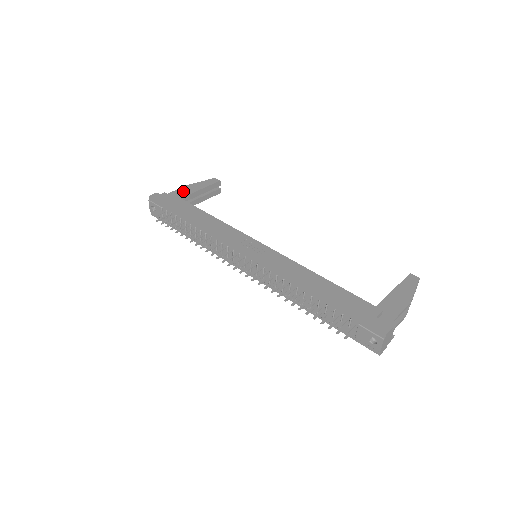
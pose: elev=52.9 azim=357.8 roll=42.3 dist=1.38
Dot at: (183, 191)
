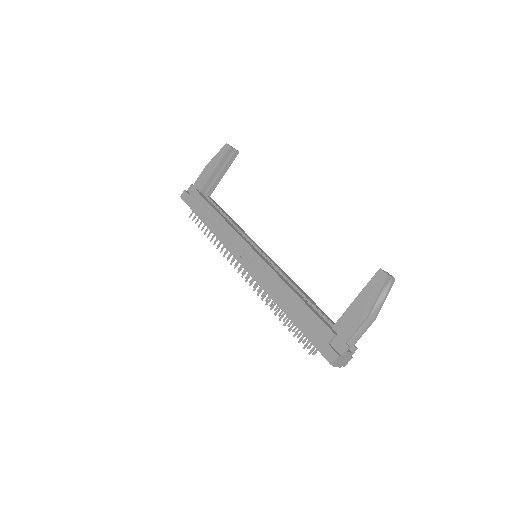
Dot at: (203, 177)
